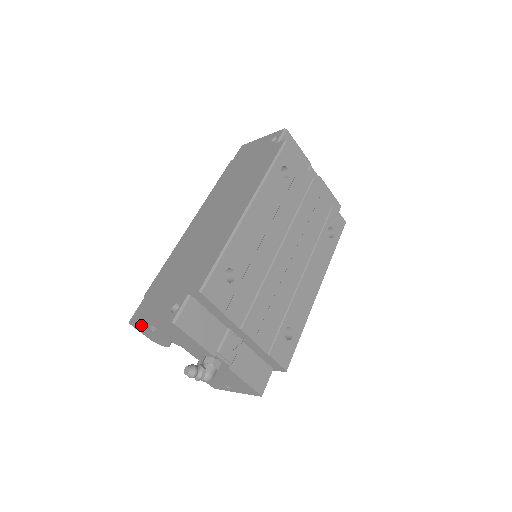
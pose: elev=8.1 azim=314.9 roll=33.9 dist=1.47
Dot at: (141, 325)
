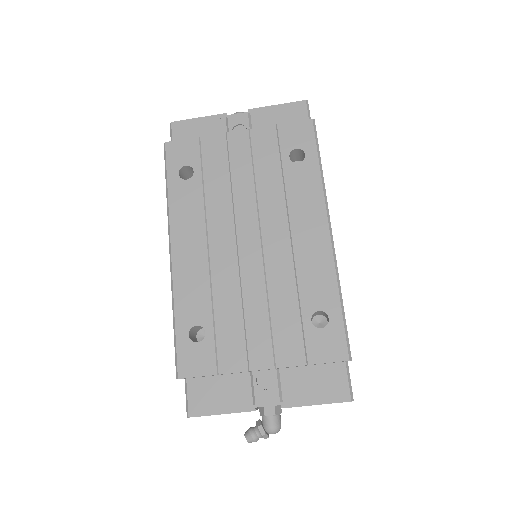
Dot at: occluded
